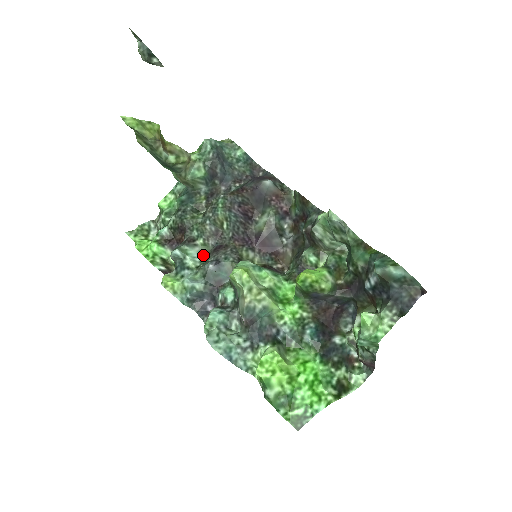
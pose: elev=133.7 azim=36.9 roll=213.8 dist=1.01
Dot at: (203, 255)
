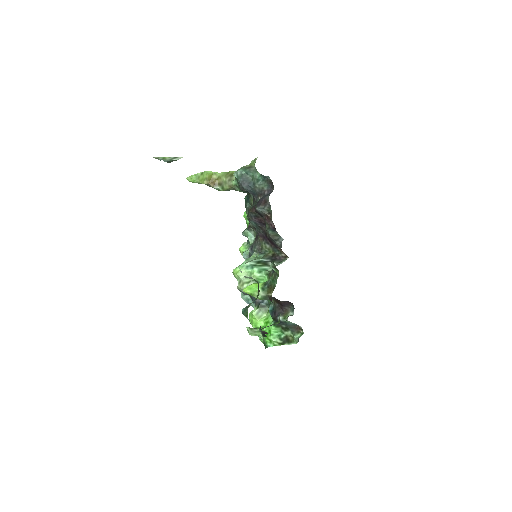
Dot at: (255, 236)
